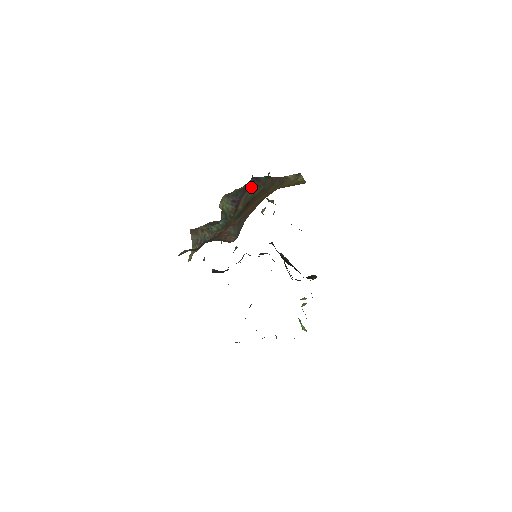
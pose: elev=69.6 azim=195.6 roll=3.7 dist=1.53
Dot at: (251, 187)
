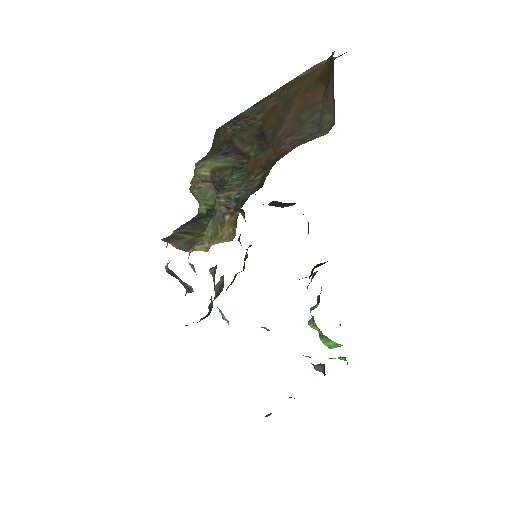
Dot at: (236, 131)
